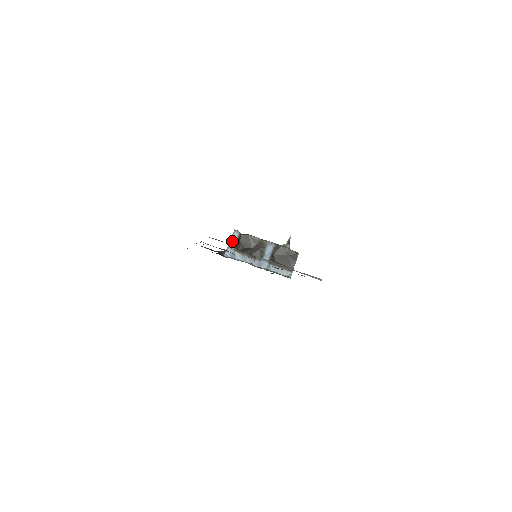
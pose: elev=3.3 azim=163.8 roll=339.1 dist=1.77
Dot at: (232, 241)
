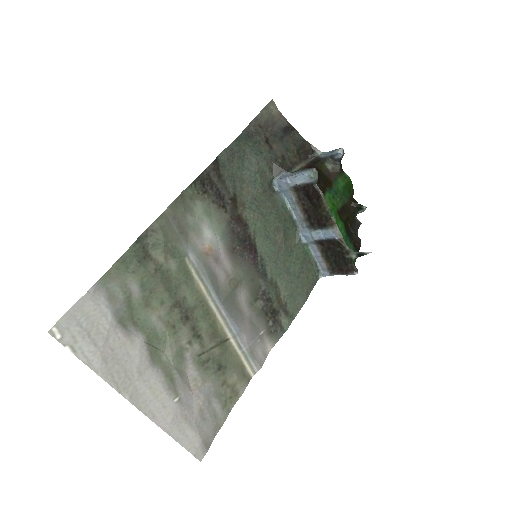
Dot at: (295, 179)
